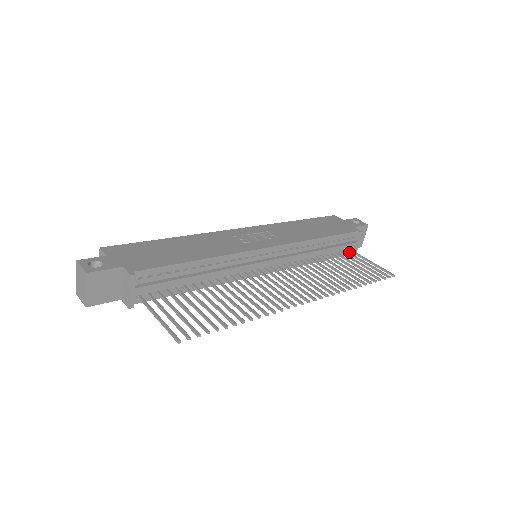
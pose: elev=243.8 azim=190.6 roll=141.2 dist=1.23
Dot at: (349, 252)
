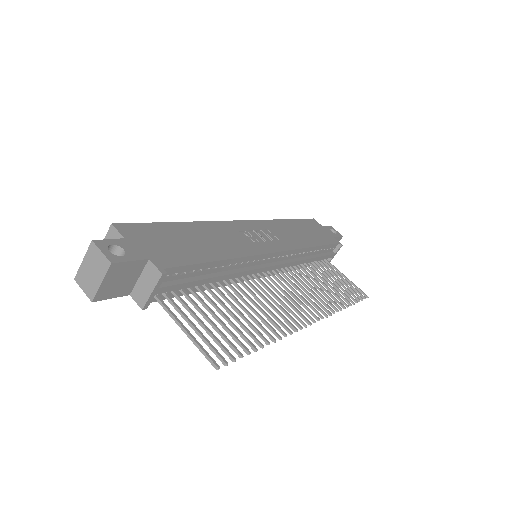
Dot at: occluded
